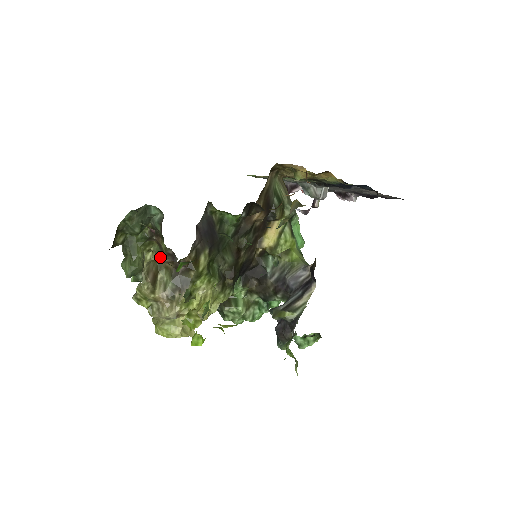
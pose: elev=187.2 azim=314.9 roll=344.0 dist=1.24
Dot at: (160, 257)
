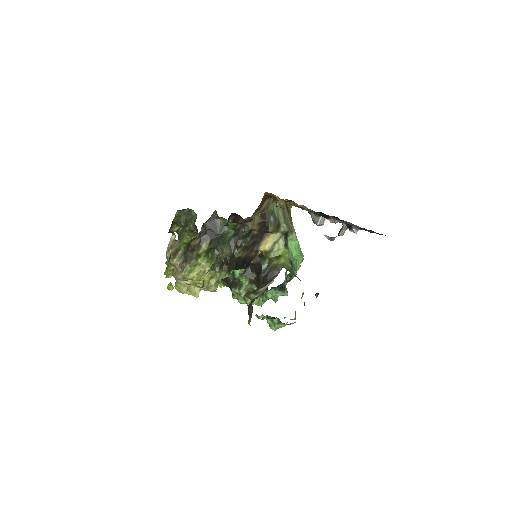
Dot at: occluded
